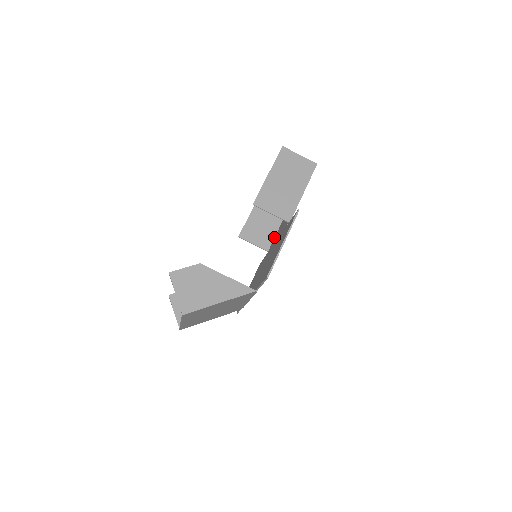
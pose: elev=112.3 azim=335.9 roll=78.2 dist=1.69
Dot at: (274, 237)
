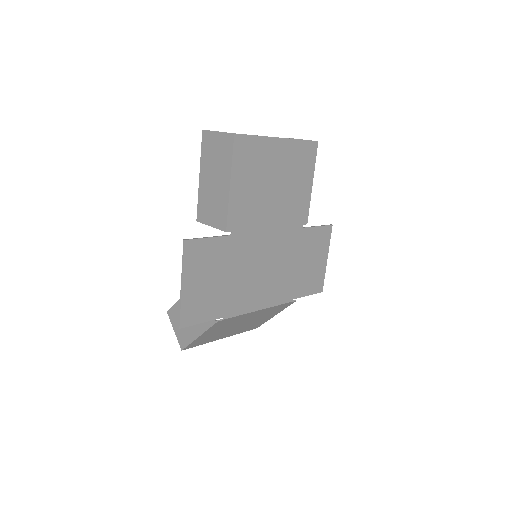
Dot at: (307, 202)
